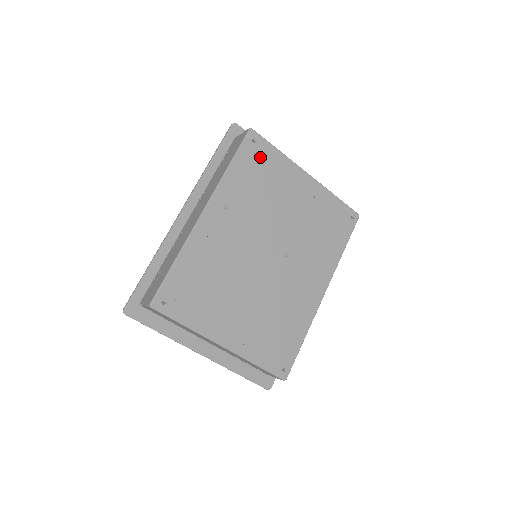
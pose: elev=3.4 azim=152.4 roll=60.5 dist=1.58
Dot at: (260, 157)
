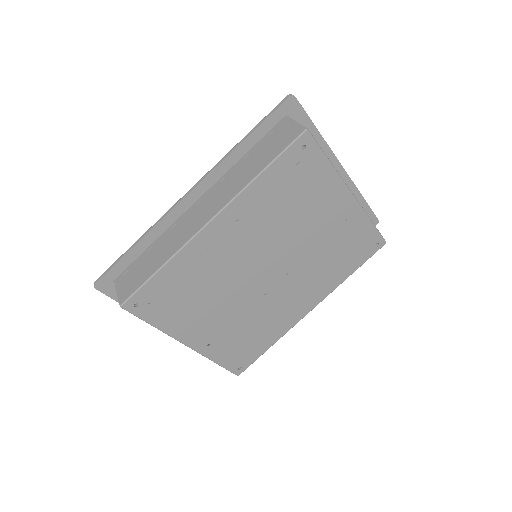
Dot at: (303, 167)
